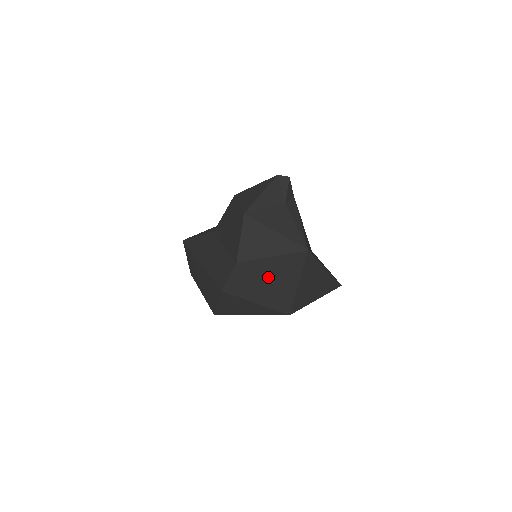
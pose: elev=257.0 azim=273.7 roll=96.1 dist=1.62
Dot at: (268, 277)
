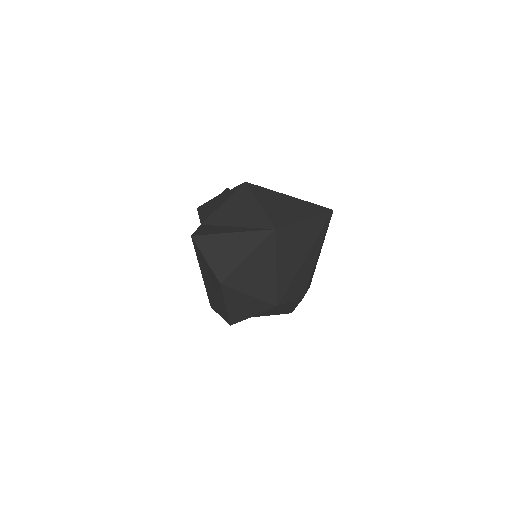
Dot at: (232, 217)
